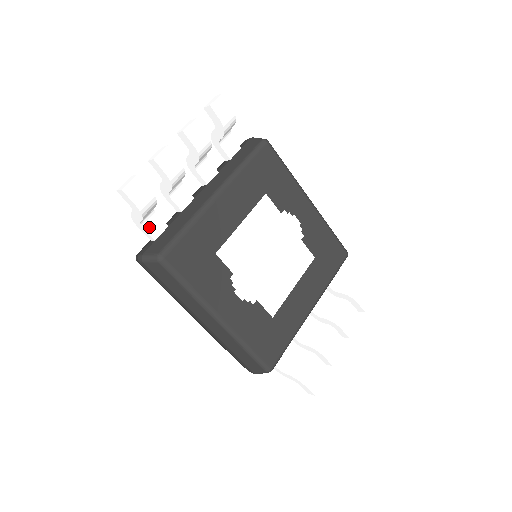
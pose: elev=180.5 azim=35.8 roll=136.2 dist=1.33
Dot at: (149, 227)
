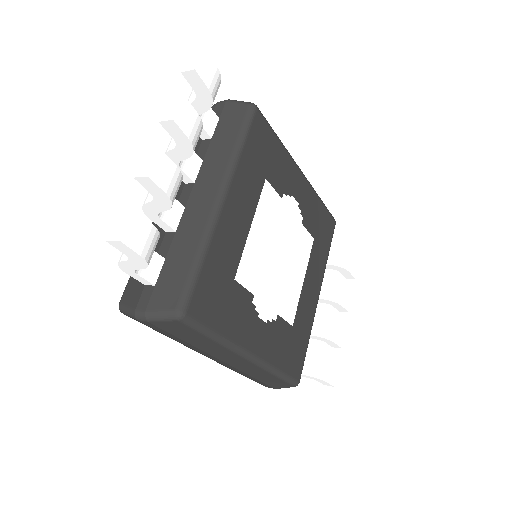
Dot at: (144, 270)
